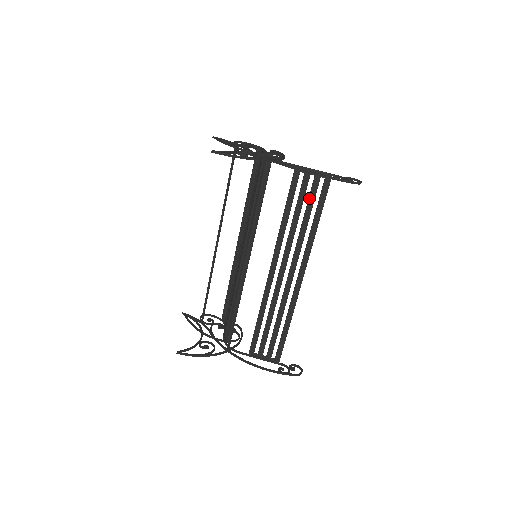
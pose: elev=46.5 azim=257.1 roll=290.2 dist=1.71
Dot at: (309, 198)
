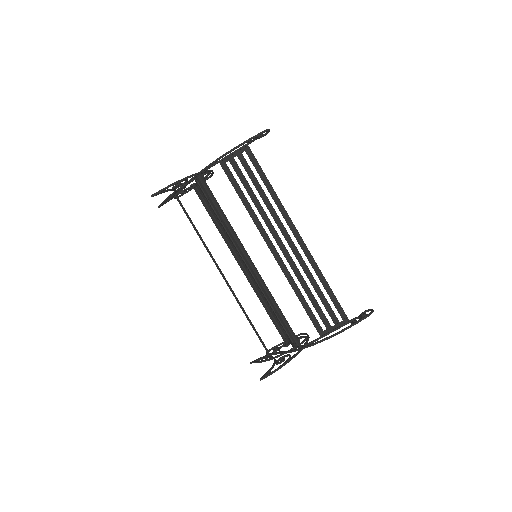
Dot at: (248, 174)
